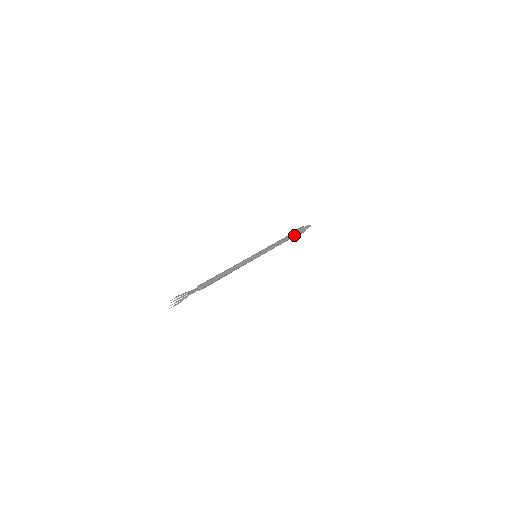
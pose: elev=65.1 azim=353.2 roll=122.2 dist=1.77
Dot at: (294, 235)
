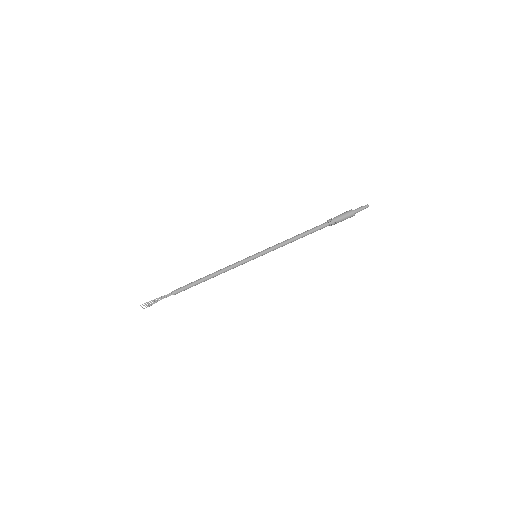
Dot at: (329, 224)
